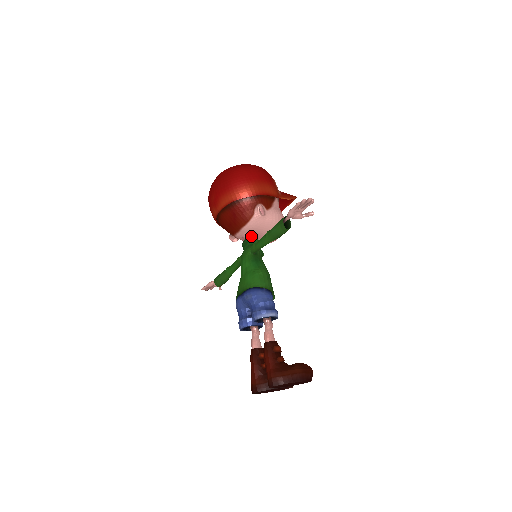
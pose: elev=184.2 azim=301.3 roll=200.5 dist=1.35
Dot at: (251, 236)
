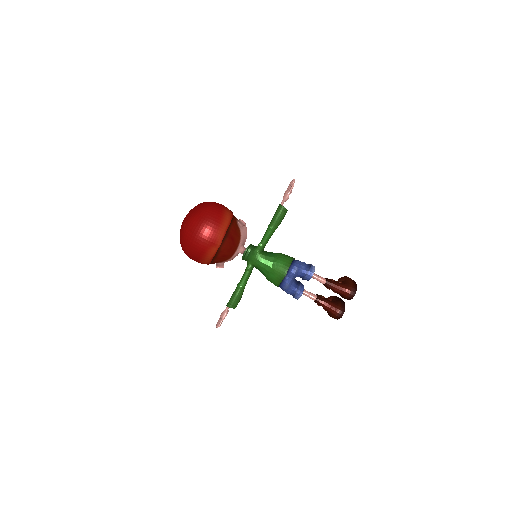
Dot at: (243, 247)
